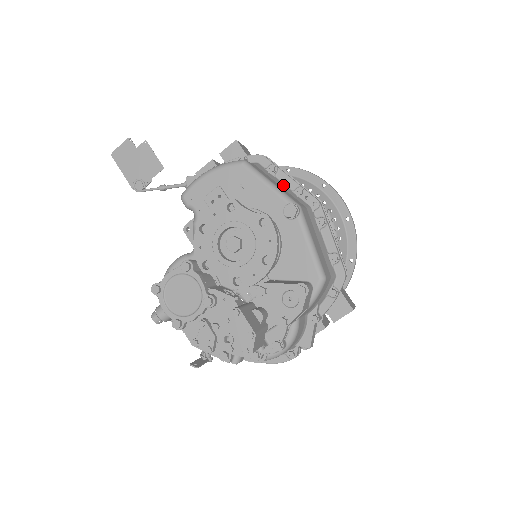
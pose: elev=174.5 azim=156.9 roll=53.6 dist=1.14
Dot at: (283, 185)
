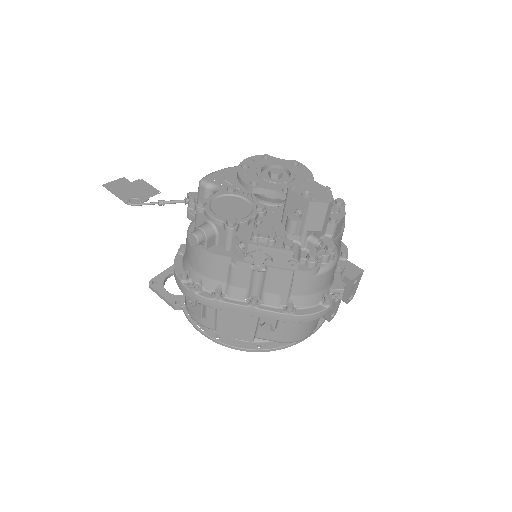
Dot at: occluded
